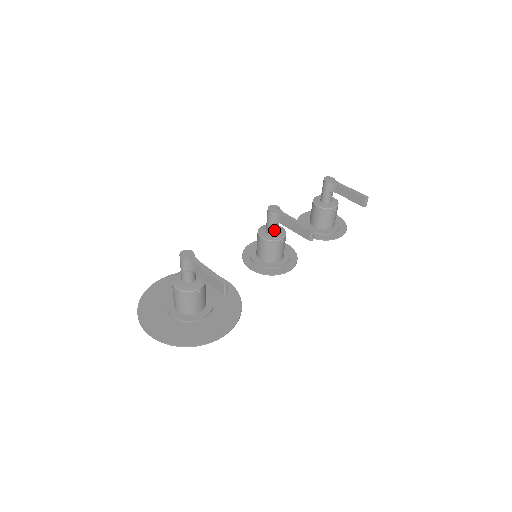
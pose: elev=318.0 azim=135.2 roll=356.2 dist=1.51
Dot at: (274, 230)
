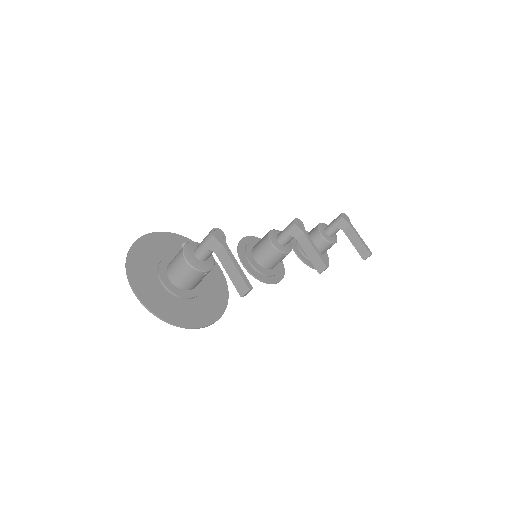
Dot at: (286, 242)
